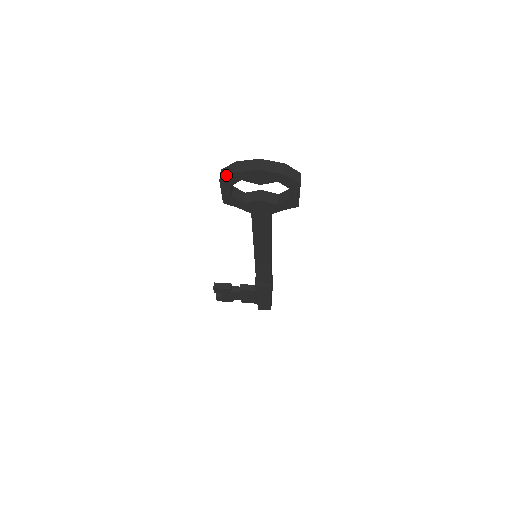
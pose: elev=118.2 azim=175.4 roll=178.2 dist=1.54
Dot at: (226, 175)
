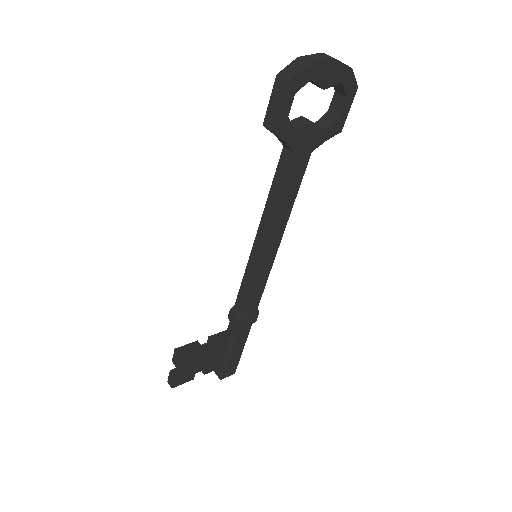
Dot at: (297, 71)
